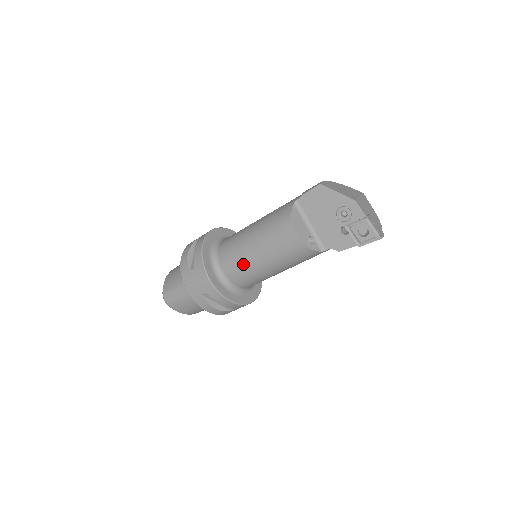
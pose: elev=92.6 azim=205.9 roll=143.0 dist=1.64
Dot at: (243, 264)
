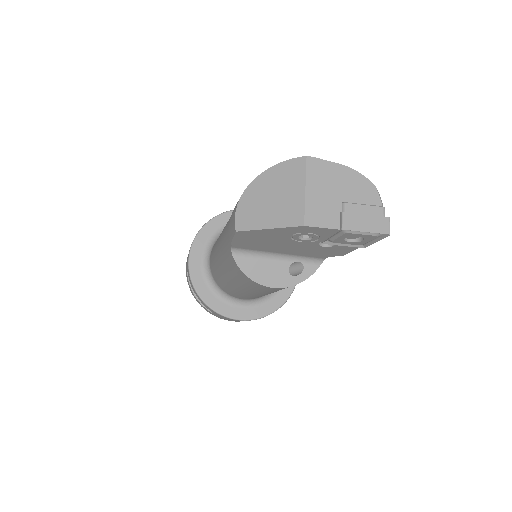
Dot at: occluded
